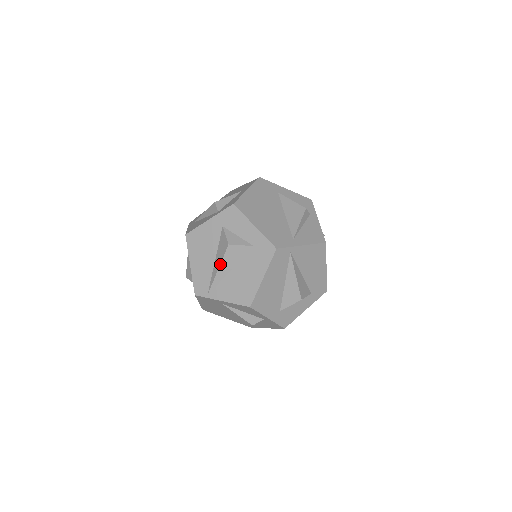
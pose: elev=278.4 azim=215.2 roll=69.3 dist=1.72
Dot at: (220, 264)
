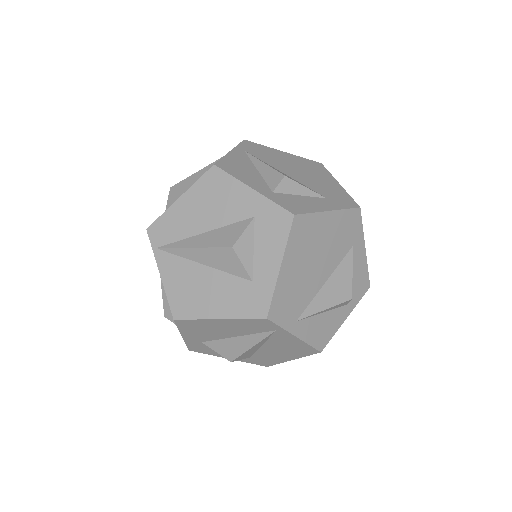
Dot at: (201, 247)
